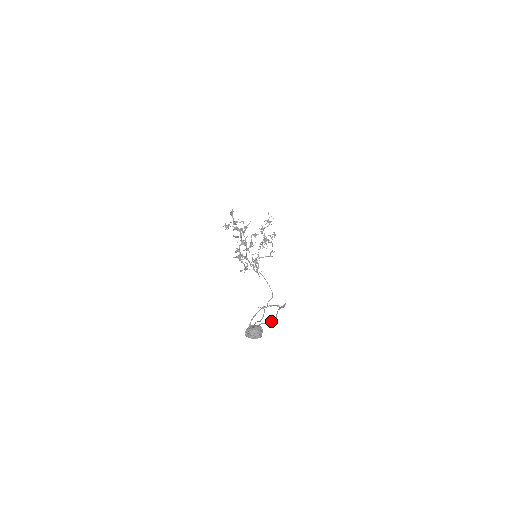
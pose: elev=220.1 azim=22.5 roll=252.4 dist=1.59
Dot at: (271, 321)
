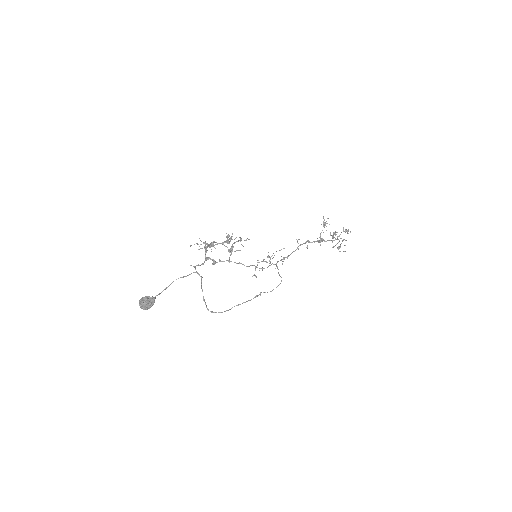
Dot at: (164, 289)
